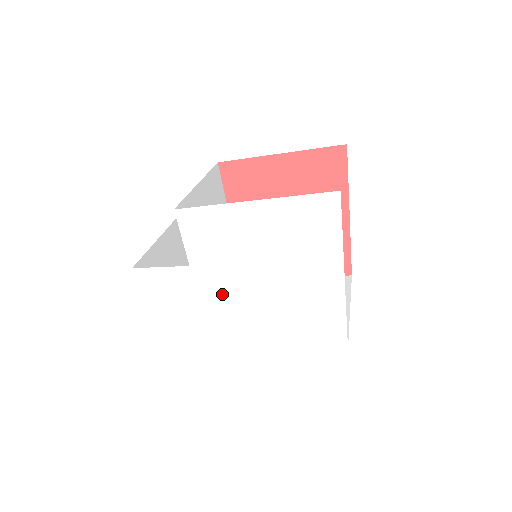
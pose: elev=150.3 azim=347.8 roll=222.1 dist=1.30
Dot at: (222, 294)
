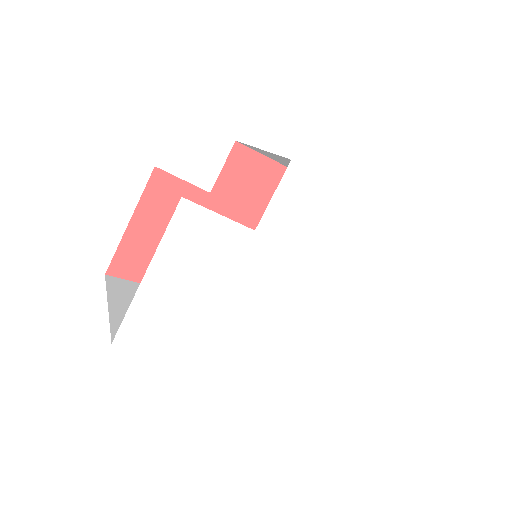
Dot at: (263, 280)
